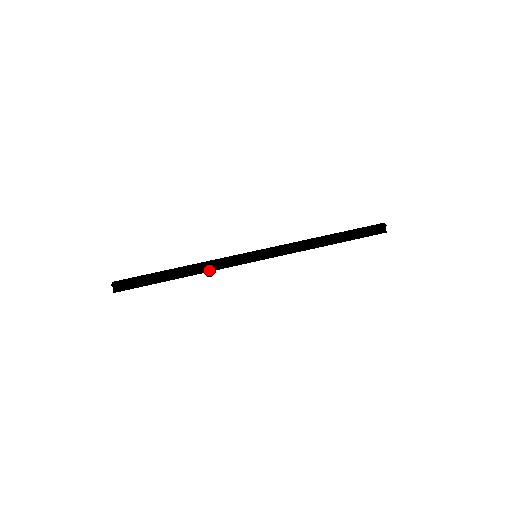
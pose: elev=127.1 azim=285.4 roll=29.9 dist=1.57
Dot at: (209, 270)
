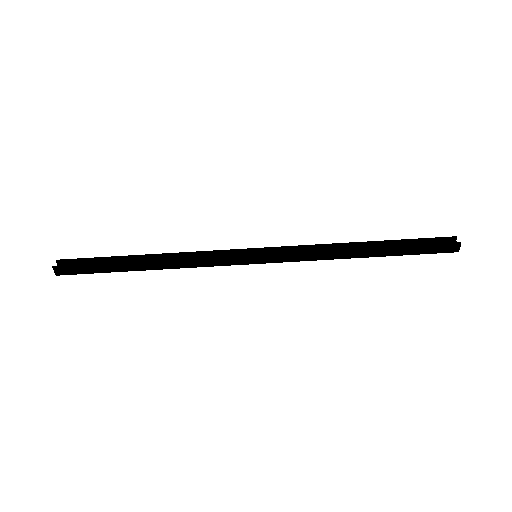
Dot at: occluded
